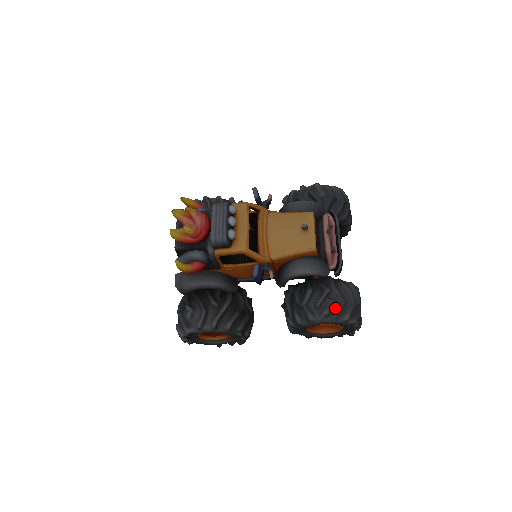
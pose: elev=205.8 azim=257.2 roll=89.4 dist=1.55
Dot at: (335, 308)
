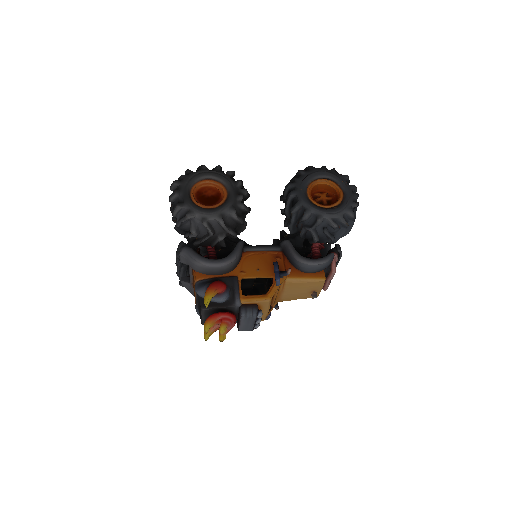
Dot at: occluded
